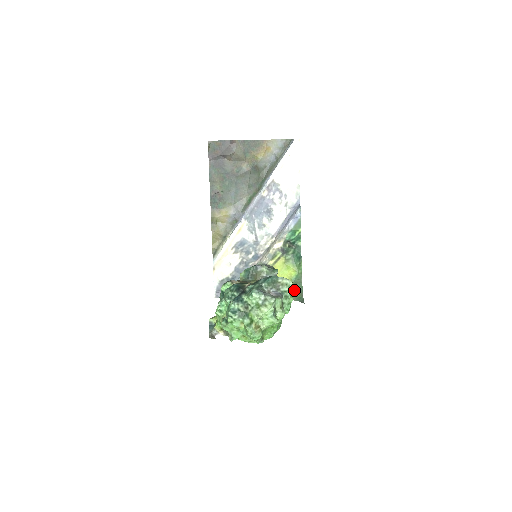
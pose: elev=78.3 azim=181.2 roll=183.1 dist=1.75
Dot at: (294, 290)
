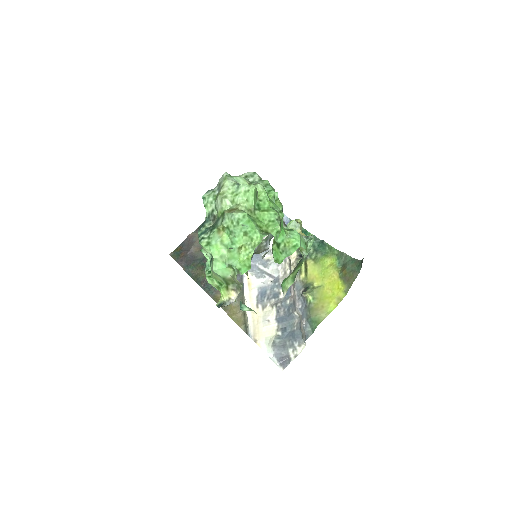
Dot at: (347, 269)
